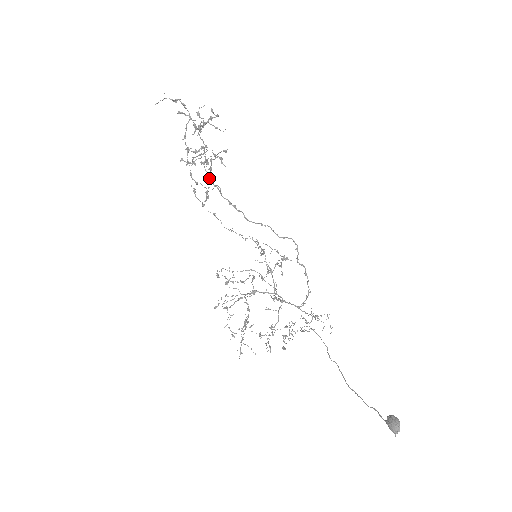
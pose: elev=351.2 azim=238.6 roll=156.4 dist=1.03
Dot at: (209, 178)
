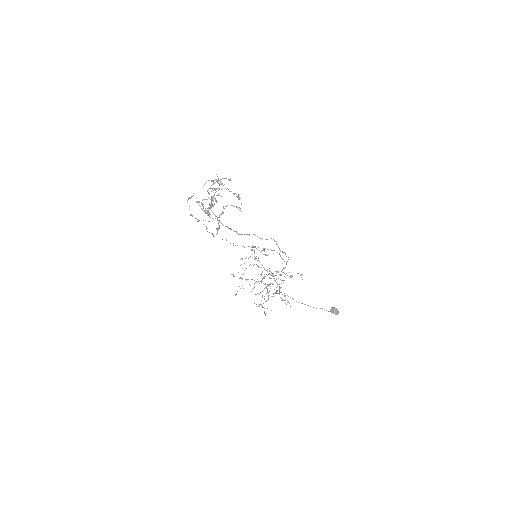
Dot at: (217, 217)
